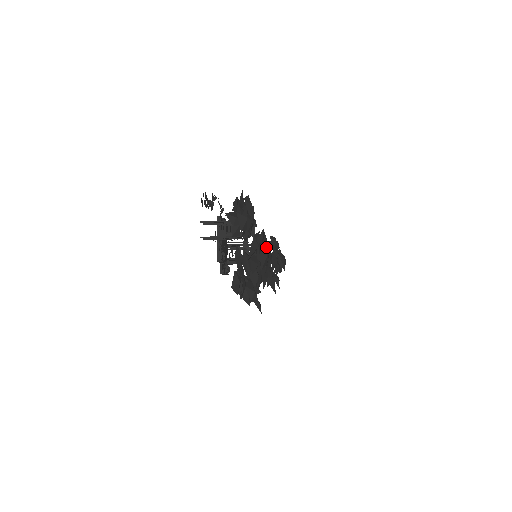
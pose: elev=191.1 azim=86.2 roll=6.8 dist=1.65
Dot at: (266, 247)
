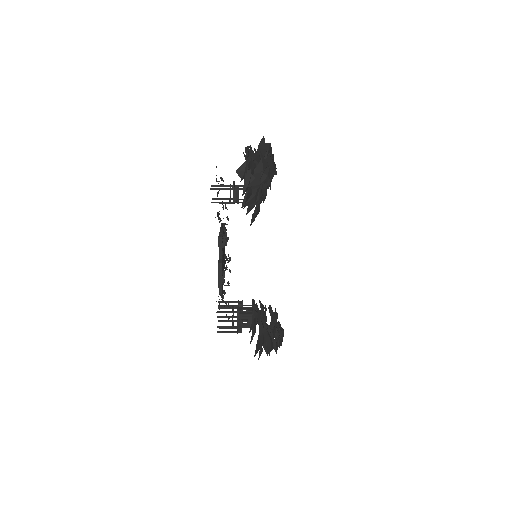
Dot at: occluded
